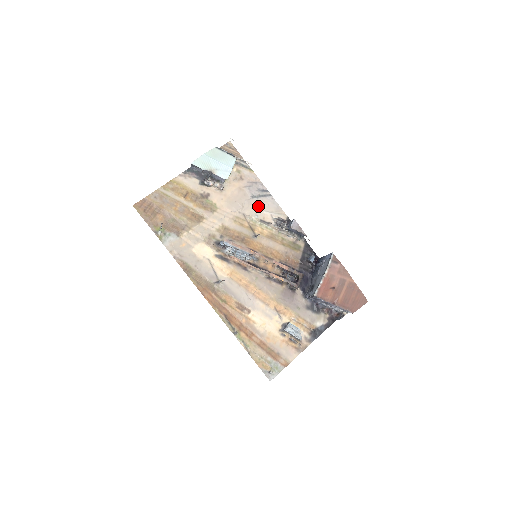
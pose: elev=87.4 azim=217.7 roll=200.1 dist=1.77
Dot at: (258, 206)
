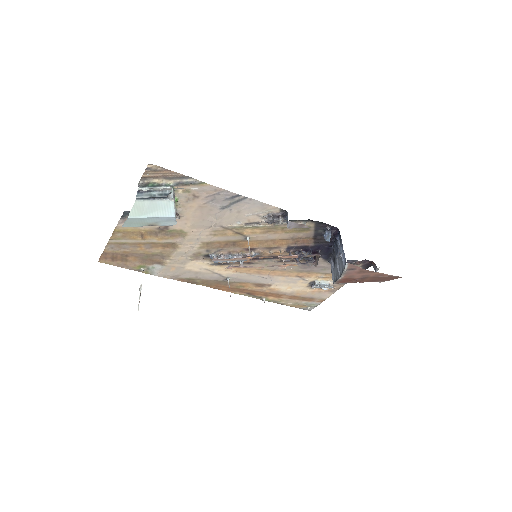
Dot at: (235, 213)
